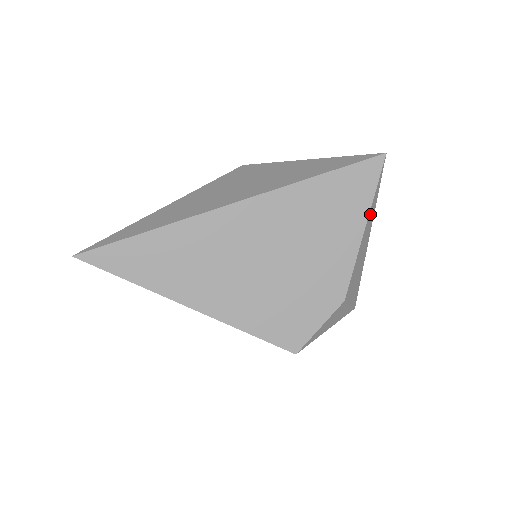
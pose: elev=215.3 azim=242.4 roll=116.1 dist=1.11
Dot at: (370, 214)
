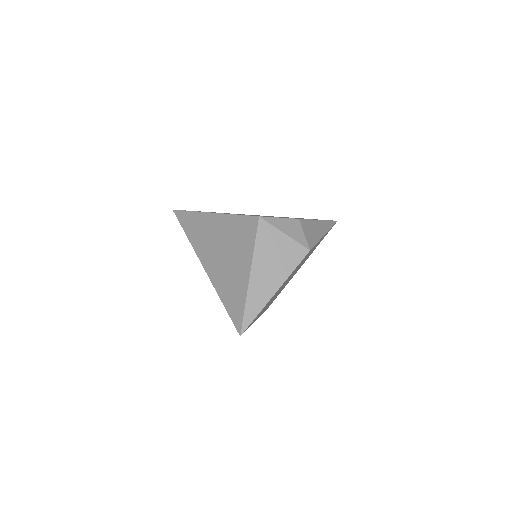
Dot at: (325, 223)
